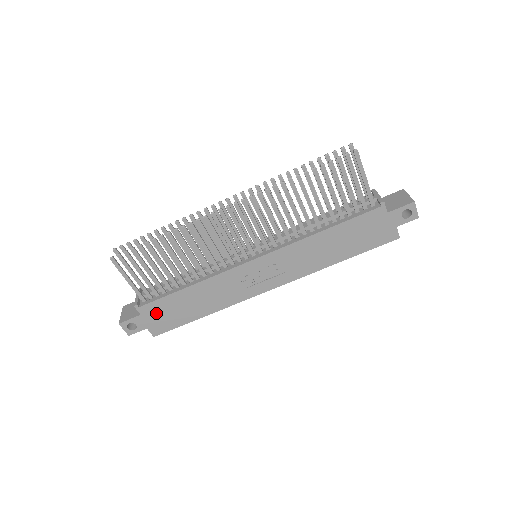
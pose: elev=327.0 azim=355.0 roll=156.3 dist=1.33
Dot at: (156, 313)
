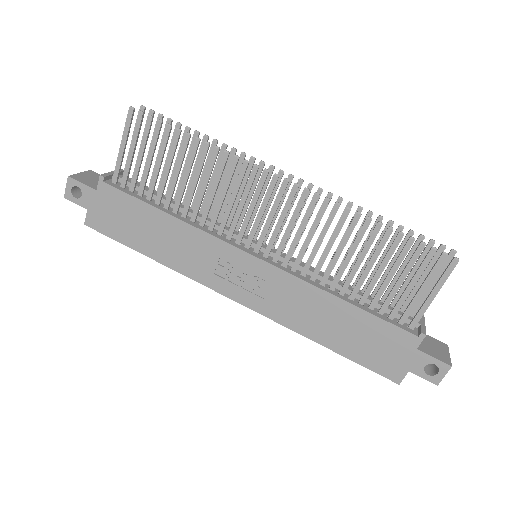
Dot at: (111, 204)
